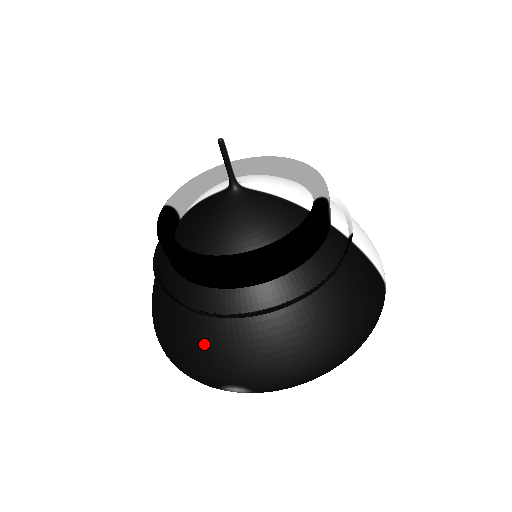
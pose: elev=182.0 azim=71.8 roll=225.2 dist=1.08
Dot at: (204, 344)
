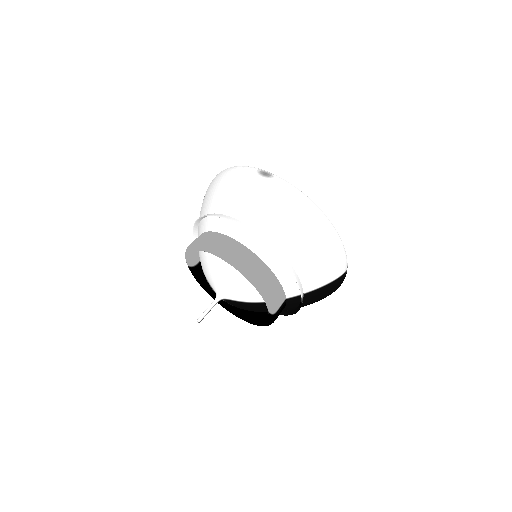
Dot at: occluded
